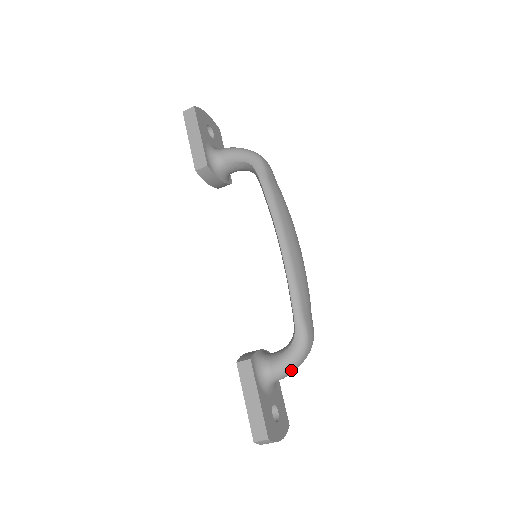
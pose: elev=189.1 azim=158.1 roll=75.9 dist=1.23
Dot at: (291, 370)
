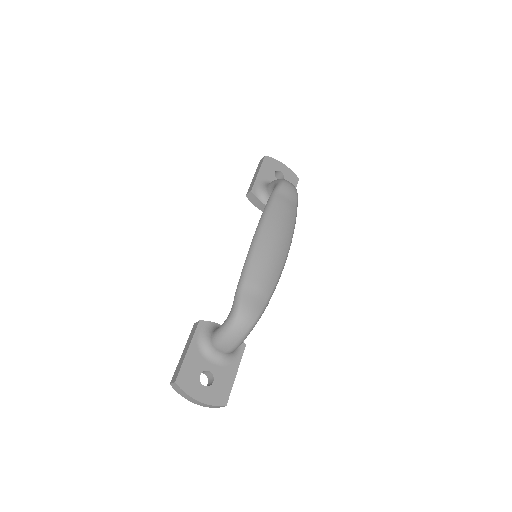
Dot at: (223, 339)
